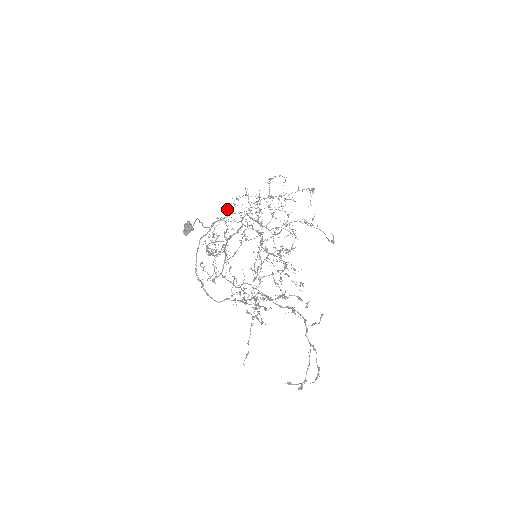
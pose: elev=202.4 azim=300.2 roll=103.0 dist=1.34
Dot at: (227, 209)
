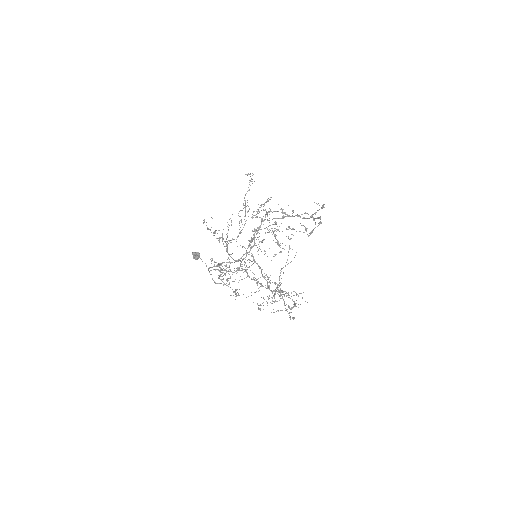
Dot at: occluded
